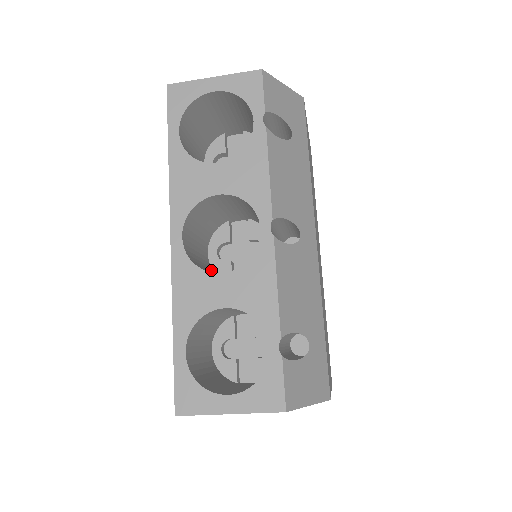
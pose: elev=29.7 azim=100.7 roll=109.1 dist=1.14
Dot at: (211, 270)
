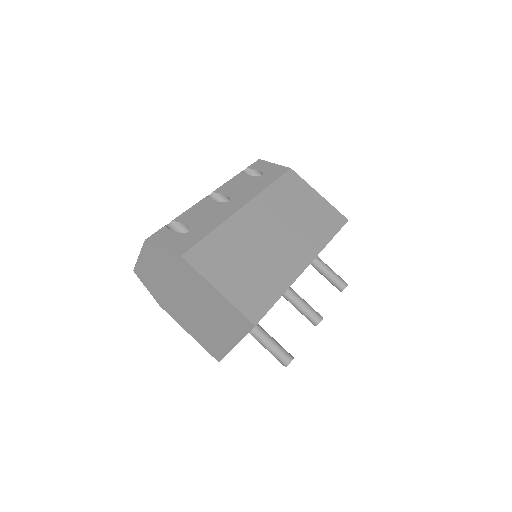
Dot at: occluded
